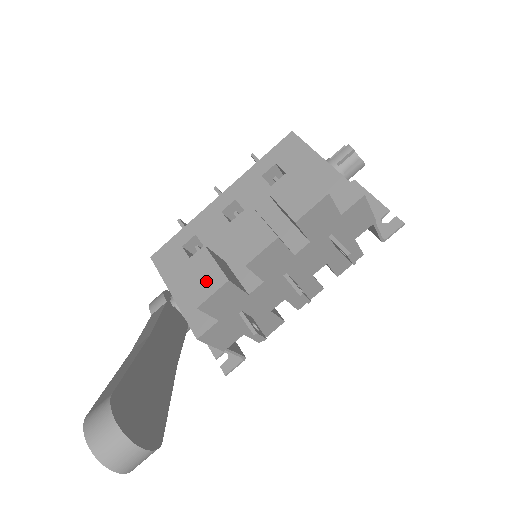
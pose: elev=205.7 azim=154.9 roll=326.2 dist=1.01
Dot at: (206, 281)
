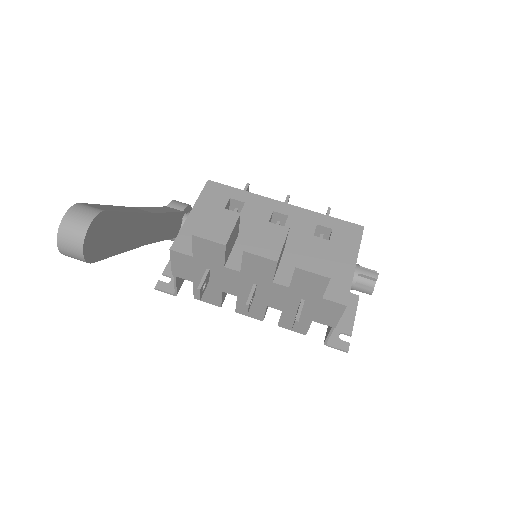
Dot at: (216, 230)
